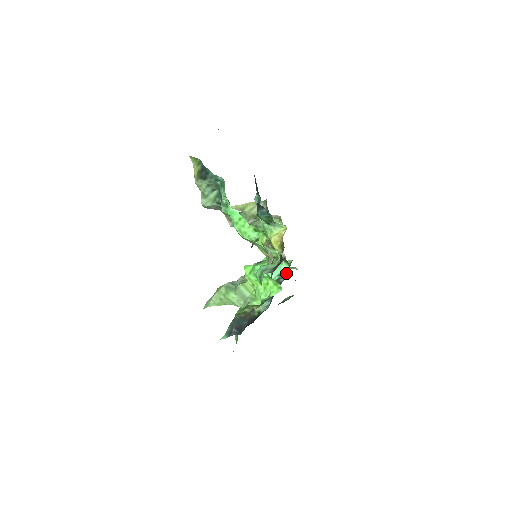
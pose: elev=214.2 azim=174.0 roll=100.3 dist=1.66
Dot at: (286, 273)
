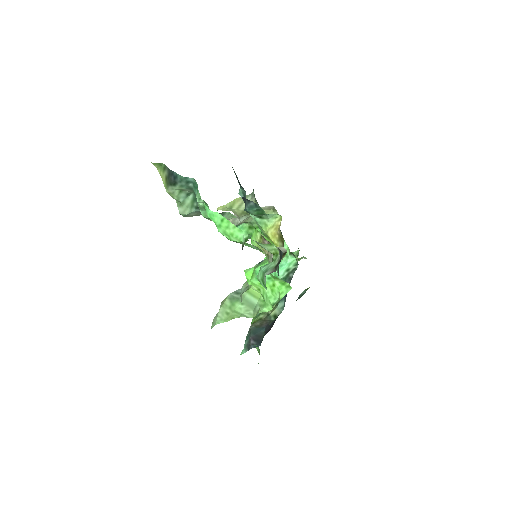
Dot at: (294, 266)
